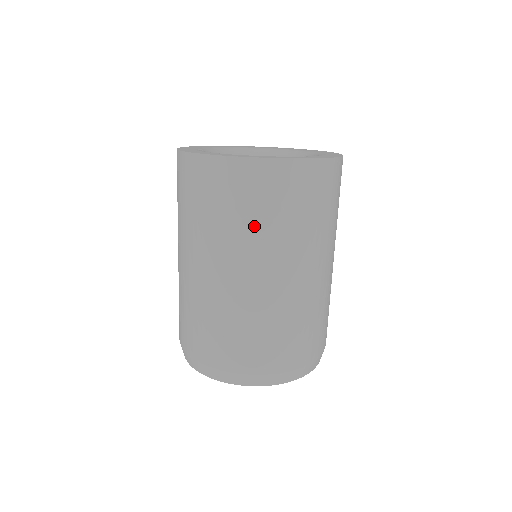
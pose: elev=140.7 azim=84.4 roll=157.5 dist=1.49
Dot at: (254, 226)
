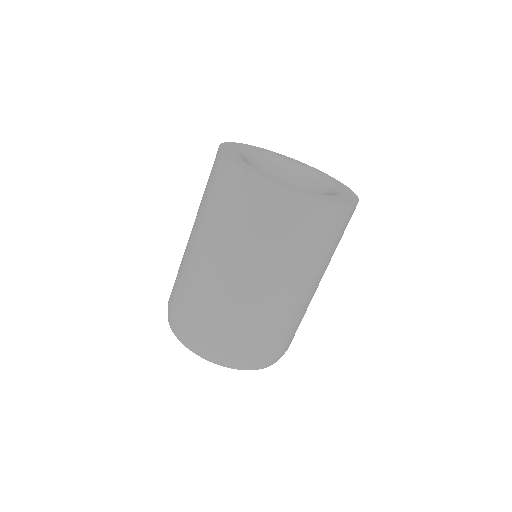
Dot at: (329, 253)
